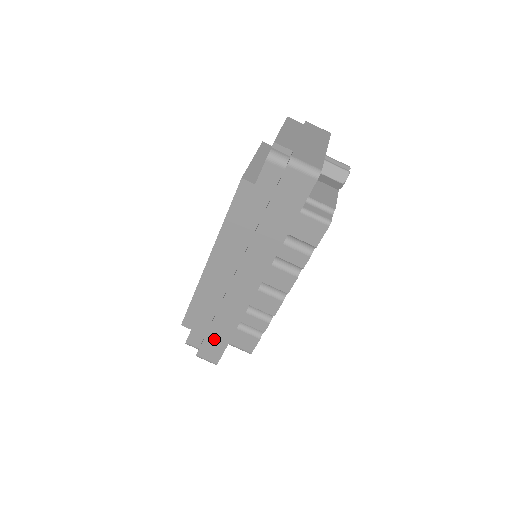
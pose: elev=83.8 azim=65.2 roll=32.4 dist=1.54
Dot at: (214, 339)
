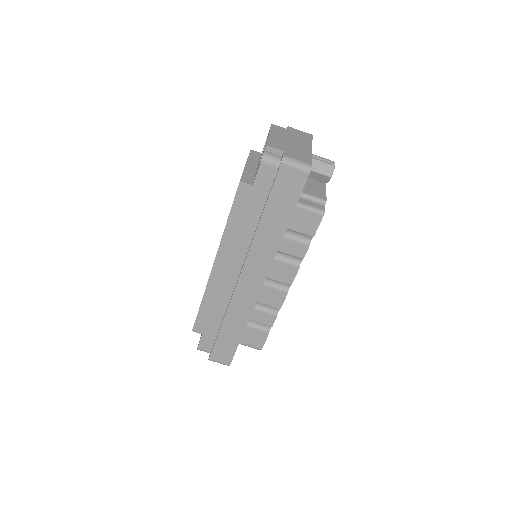
Dot at: (225, 340)
